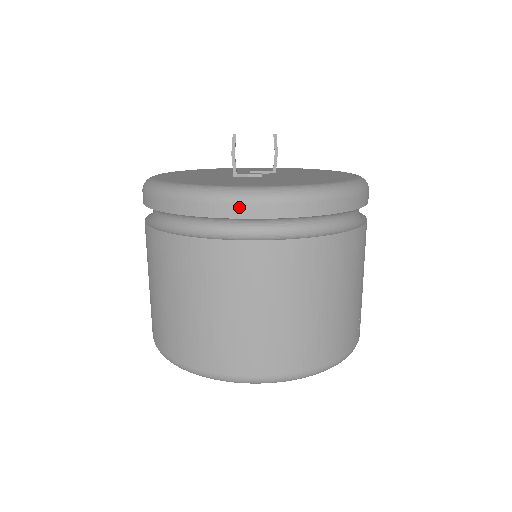
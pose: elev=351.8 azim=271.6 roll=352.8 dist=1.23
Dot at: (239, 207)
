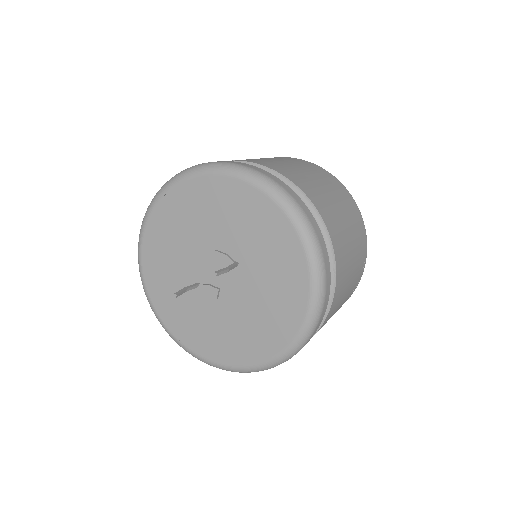
Dot at: occluded
